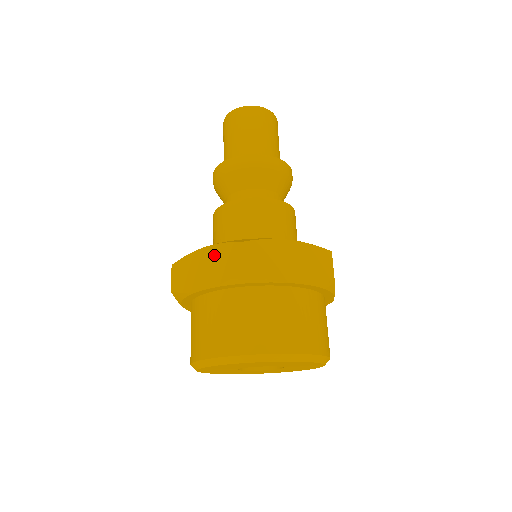
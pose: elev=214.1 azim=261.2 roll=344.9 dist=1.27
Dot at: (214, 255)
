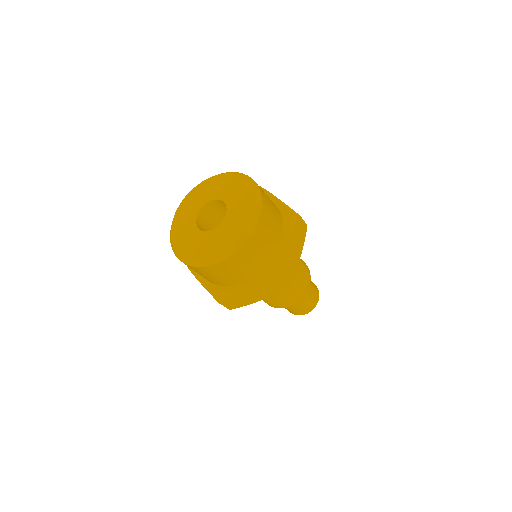
Dot at: occluded
